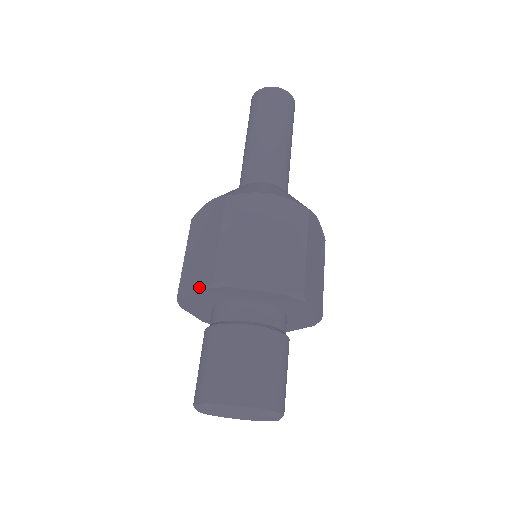
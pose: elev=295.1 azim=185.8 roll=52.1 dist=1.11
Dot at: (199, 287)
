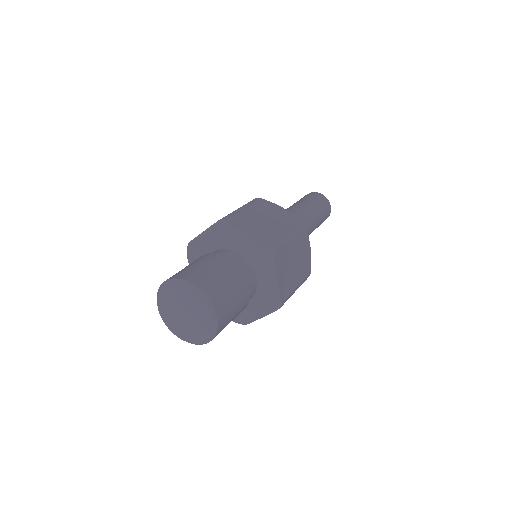
Dot at: (208, 228)
